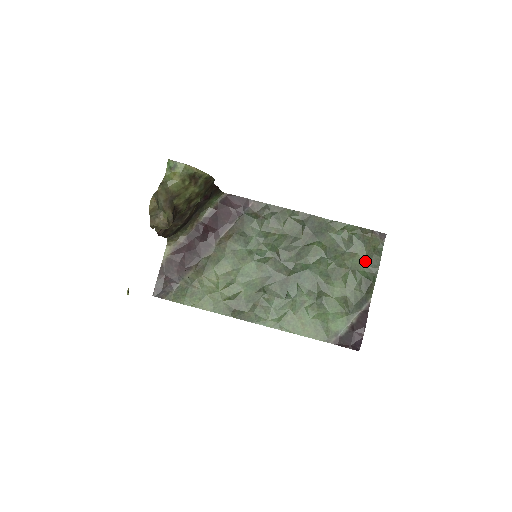
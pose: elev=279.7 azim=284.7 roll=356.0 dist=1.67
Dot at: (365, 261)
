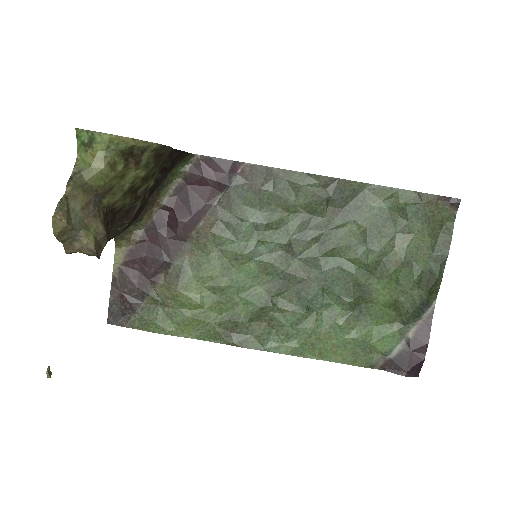
Dot at: (427, 246)
